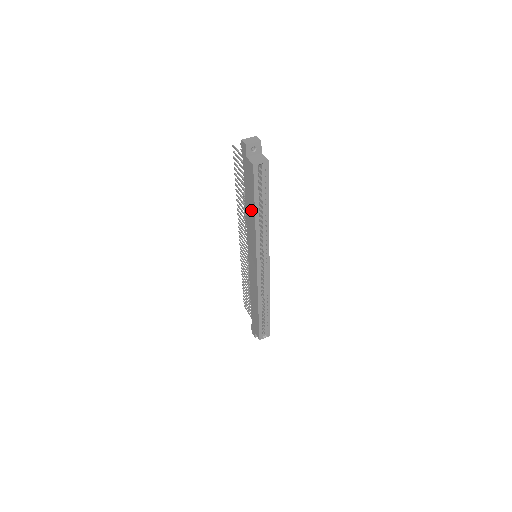
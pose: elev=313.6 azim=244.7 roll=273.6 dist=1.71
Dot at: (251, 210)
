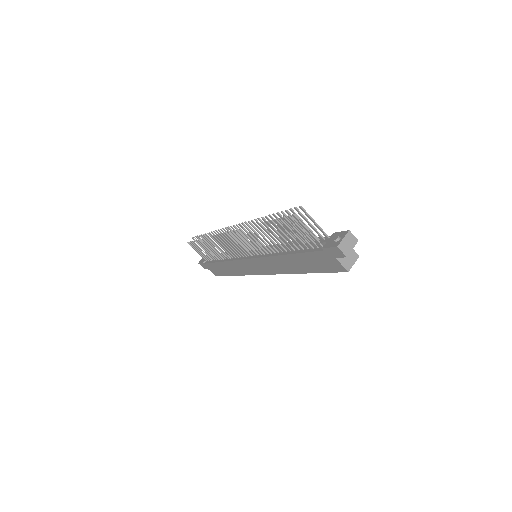
Dot at: (299, 267)
